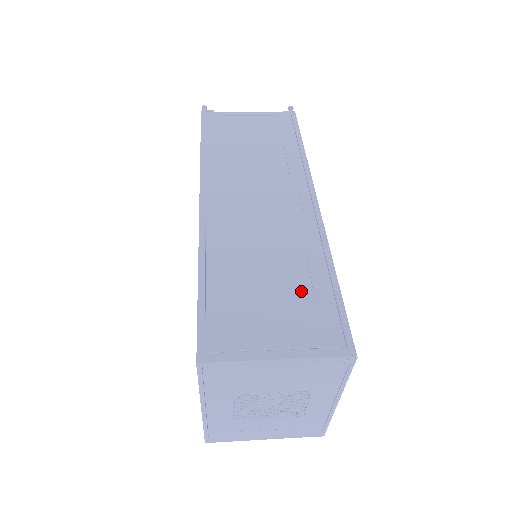
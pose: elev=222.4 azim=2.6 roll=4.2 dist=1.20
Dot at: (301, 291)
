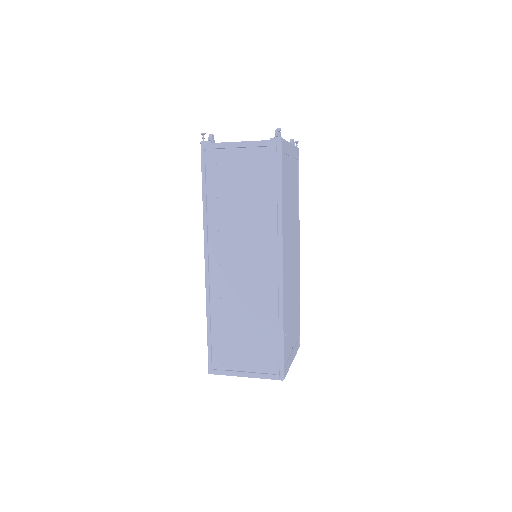
Dot at: (261, 339)
